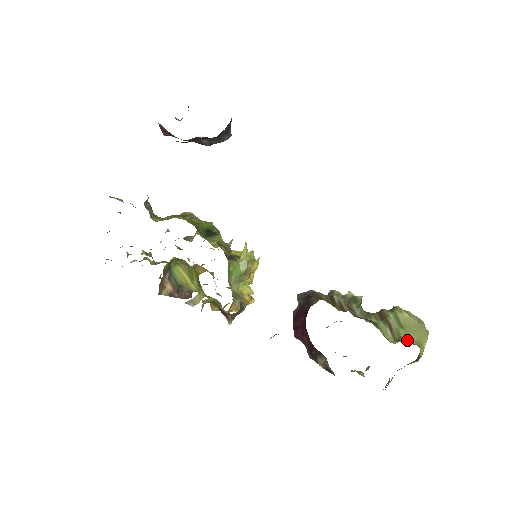
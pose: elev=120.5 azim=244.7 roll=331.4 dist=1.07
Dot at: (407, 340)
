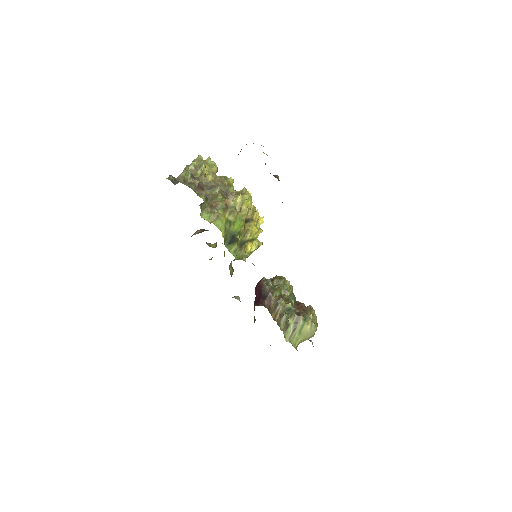
Dot at: (294, 342)
